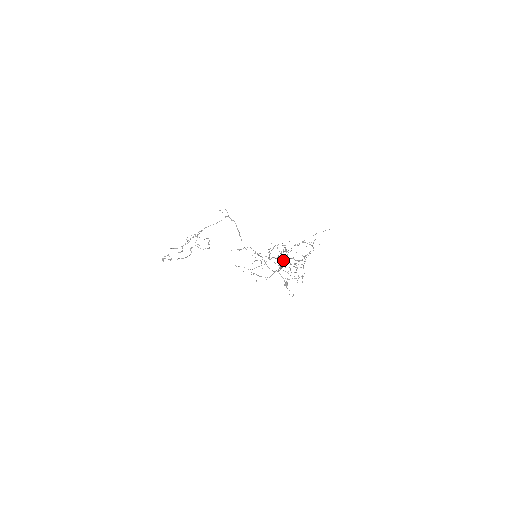
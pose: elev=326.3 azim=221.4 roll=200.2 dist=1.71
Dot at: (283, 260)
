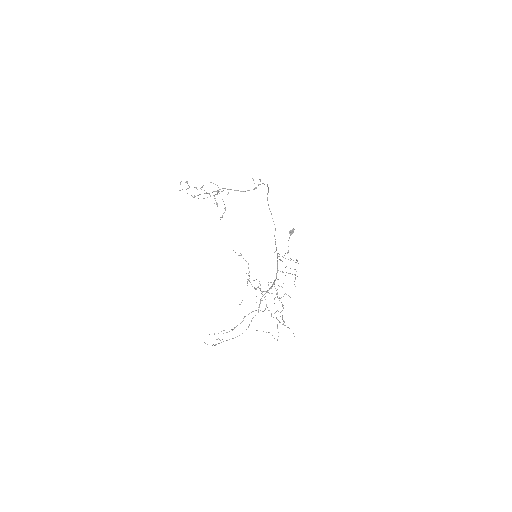
Dot at: (269, 288)
